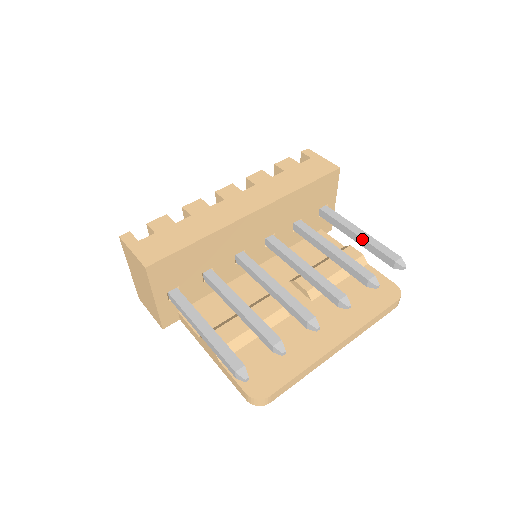
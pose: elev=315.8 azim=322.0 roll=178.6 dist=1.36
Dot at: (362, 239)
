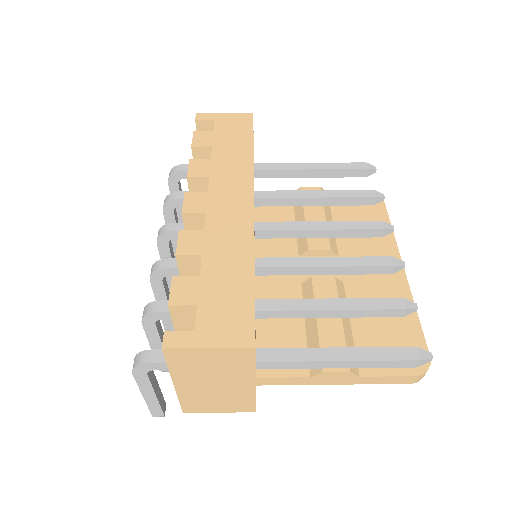
Dot at: (321, 170)
